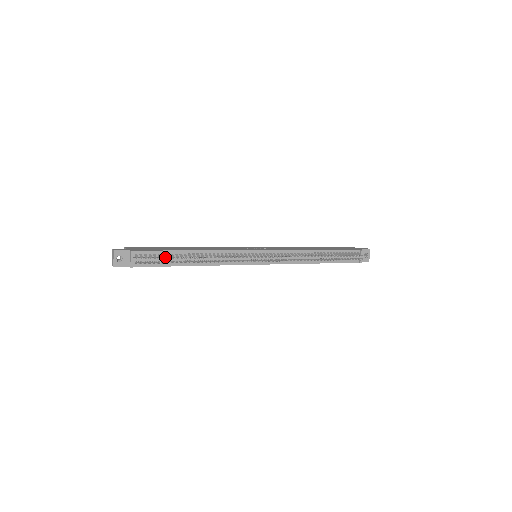
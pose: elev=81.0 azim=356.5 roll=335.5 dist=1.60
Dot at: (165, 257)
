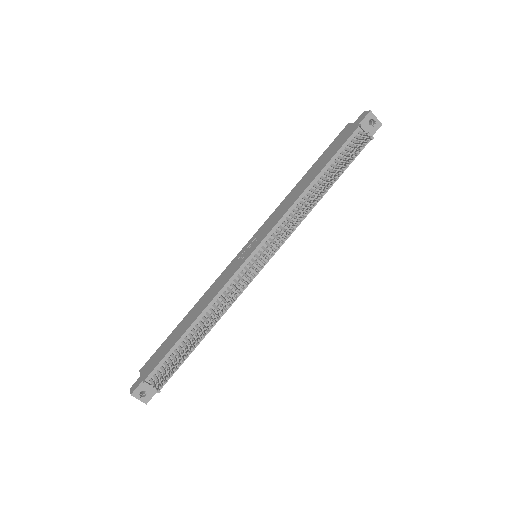
Dot at: (175, 359)
